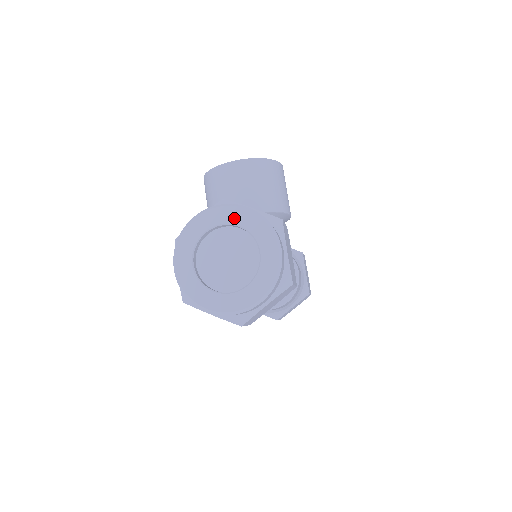
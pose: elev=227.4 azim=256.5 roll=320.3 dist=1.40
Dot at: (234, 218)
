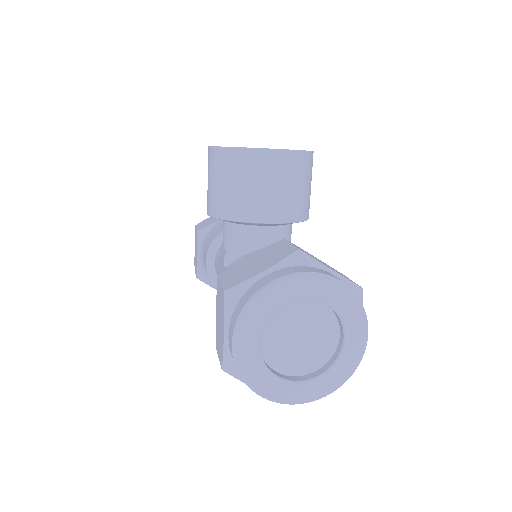
Dot at: (324, 294)
